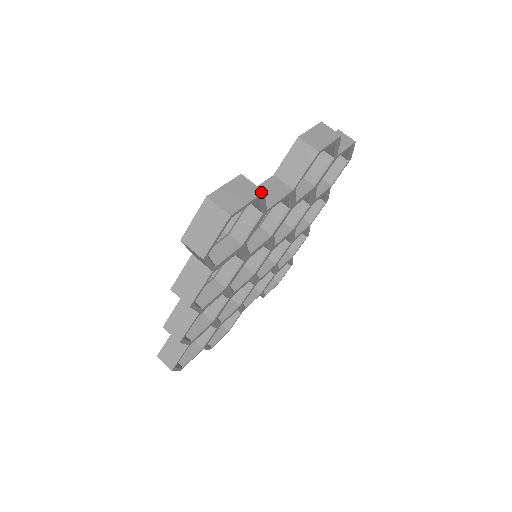
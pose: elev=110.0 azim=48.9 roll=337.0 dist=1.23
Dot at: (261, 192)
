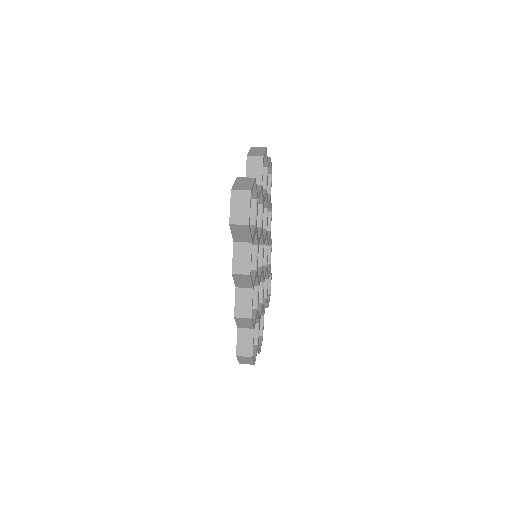
Dot at: (254, 178)
